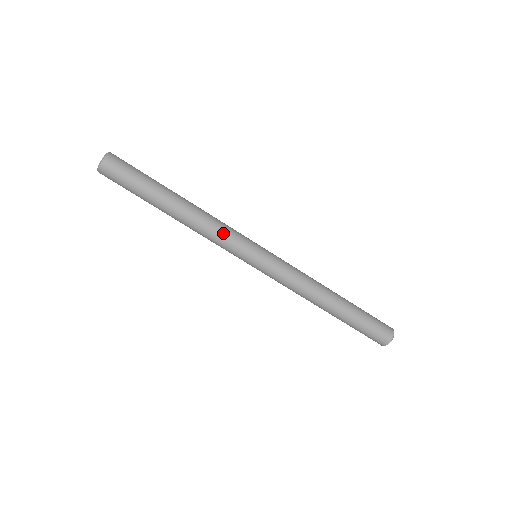
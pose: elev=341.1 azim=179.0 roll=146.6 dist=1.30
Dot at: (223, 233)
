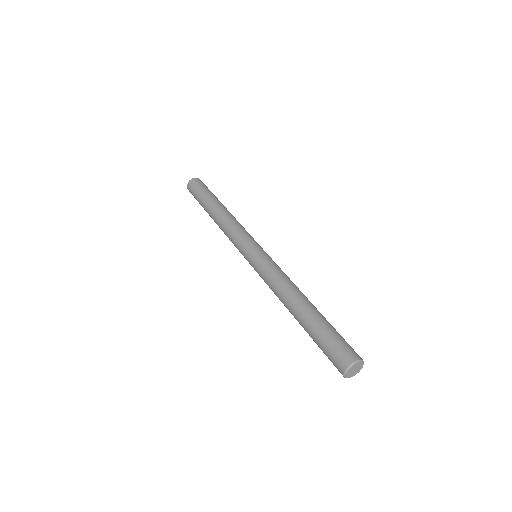
Dot at: (234, 231)
